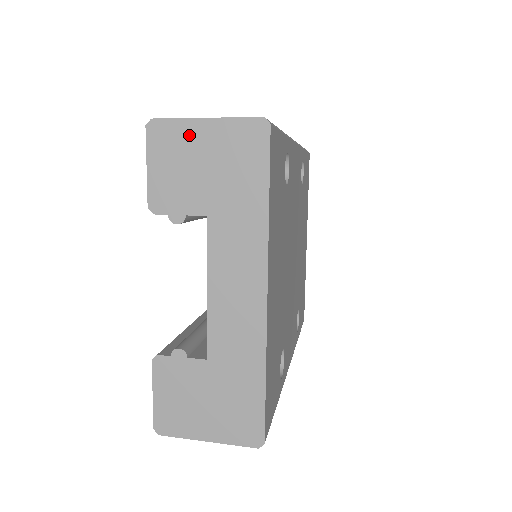
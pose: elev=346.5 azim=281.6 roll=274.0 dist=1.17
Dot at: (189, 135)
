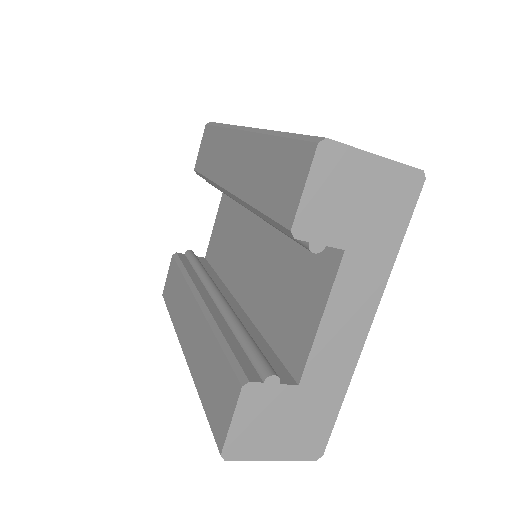
Dot at: (357, 167)
